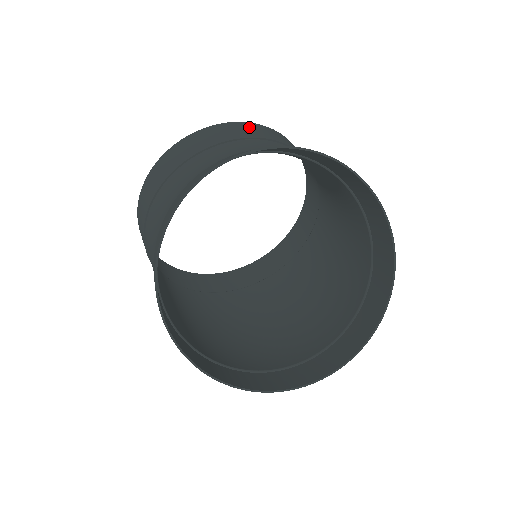
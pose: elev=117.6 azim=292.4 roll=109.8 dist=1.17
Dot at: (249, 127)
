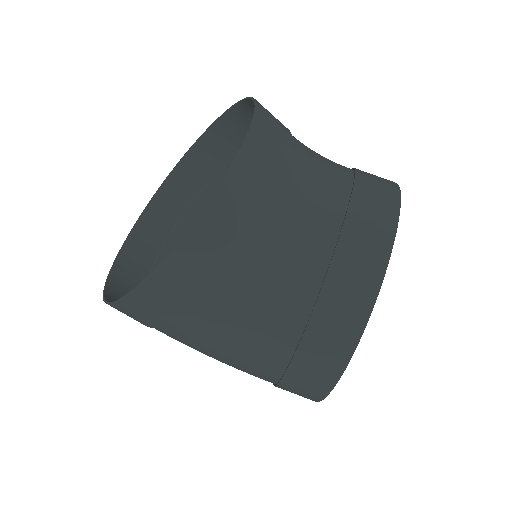
Dot at: (269, 124)
